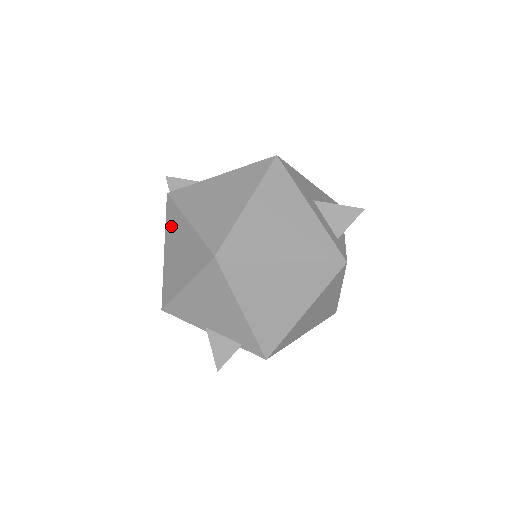
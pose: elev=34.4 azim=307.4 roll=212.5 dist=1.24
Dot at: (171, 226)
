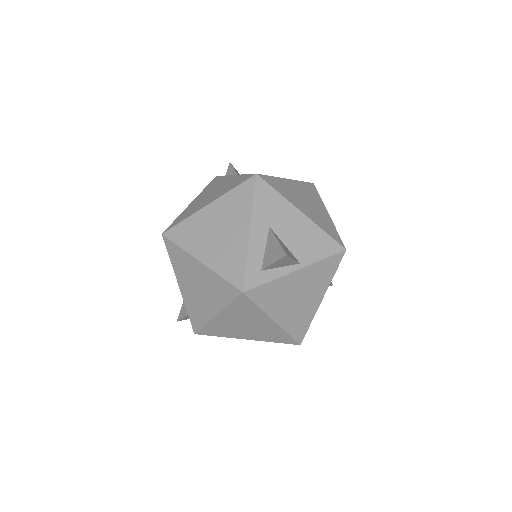
Dot at: occluded
